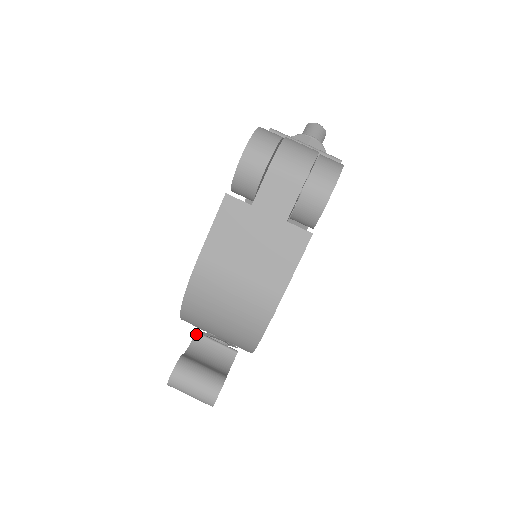
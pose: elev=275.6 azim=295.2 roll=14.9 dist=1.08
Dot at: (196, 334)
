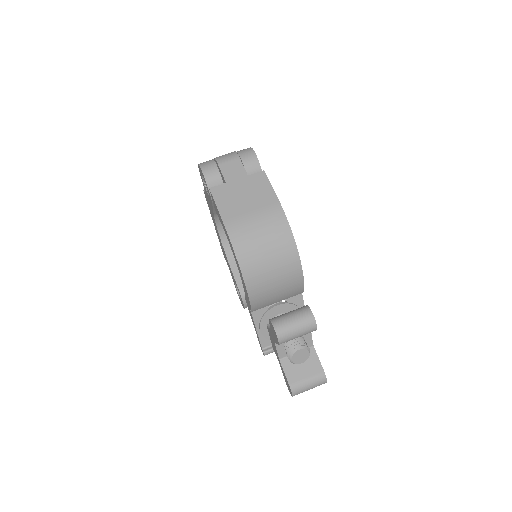
Dot at: (267, 325)
